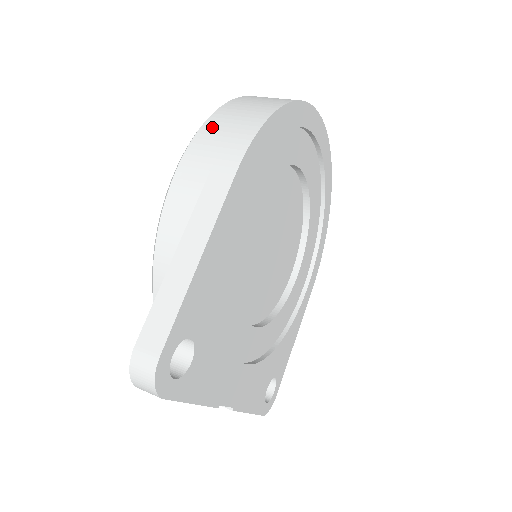
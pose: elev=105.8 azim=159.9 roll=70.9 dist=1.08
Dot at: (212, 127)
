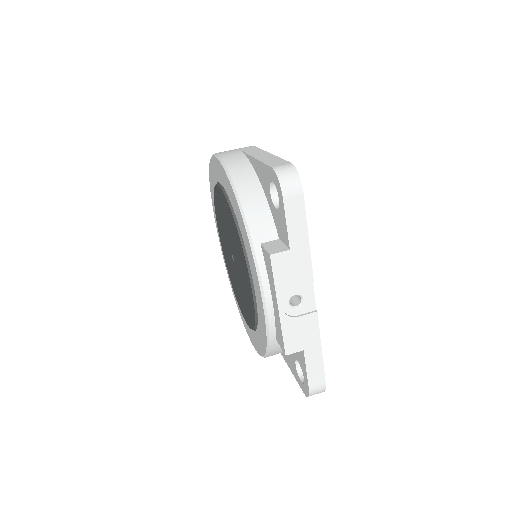
Dot at: occluded
